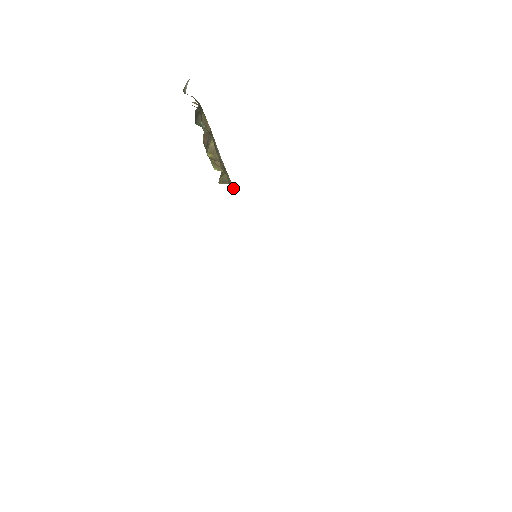
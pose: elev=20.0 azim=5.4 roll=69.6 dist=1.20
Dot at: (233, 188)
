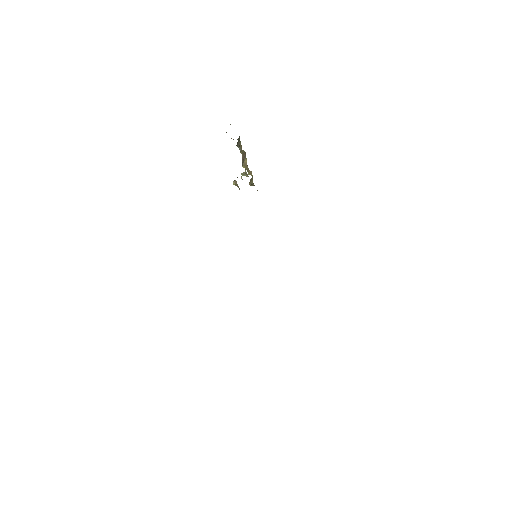
Dot at: (257, 190)
